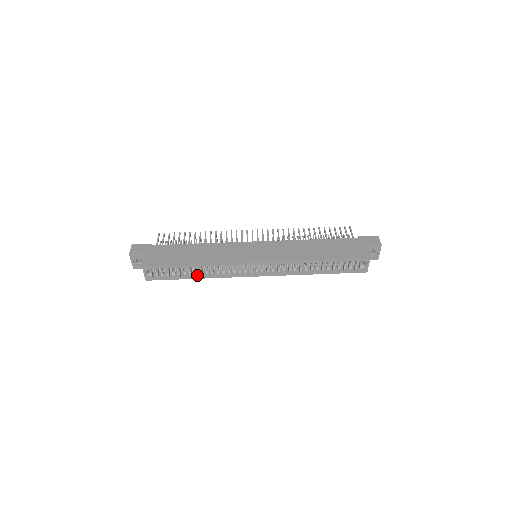
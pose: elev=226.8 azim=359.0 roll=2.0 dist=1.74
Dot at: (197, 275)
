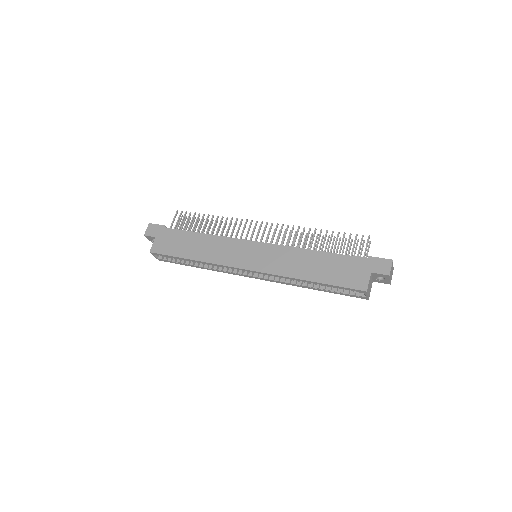
Dot at: (199, 266)
